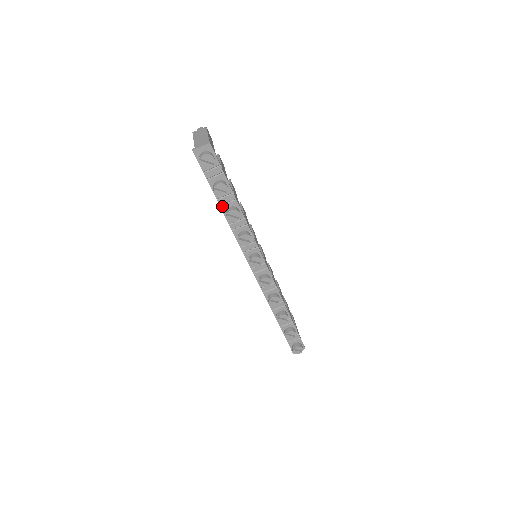
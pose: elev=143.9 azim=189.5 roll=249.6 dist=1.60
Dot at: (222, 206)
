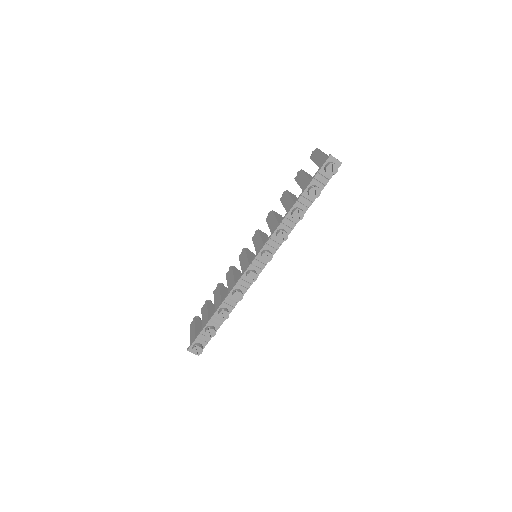
Dot at: (298, 202)
